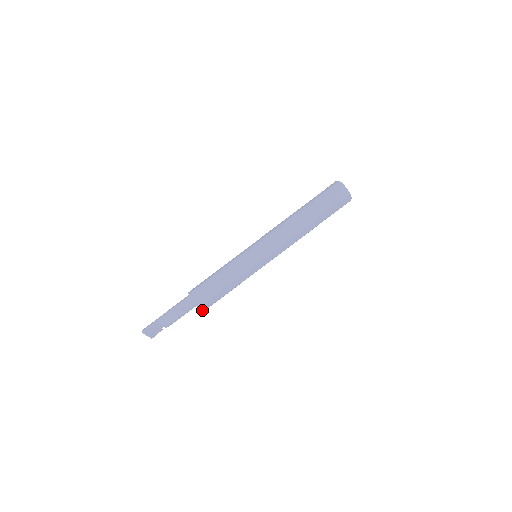
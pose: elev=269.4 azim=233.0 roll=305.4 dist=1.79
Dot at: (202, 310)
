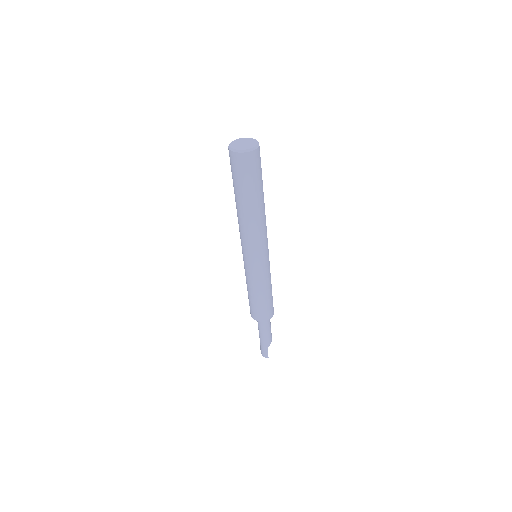
Dot at: occluded
